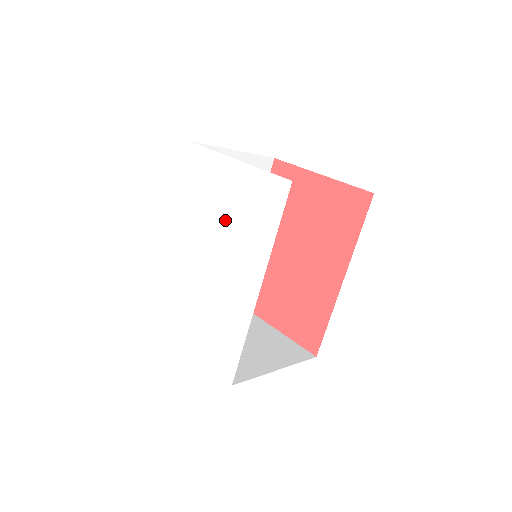
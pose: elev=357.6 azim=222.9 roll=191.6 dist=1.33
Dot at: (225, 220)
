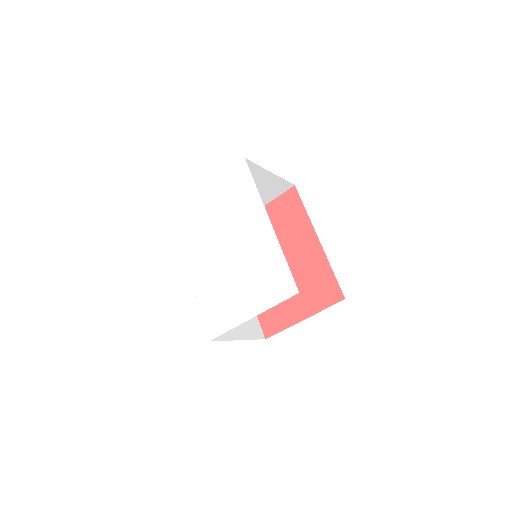
Dot at: (222, 218)
